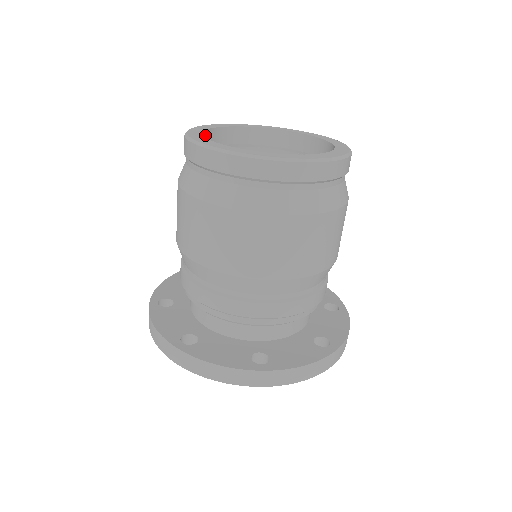
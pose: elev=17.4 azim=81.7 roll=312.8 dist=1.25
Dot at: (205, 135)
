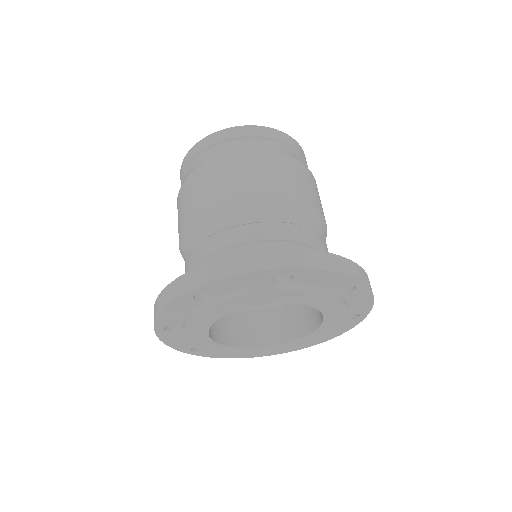
Dot at: occluded
